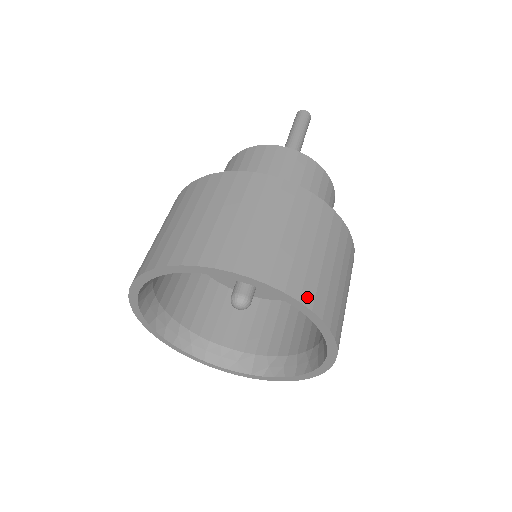
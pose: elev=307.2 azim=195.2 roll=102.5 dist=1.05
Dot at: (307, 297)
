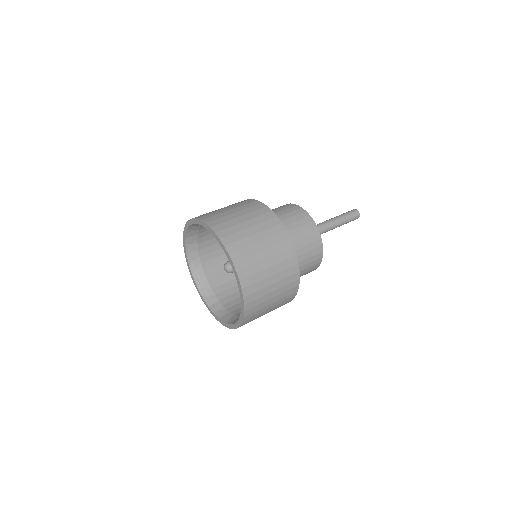
Dot at: (245, 282)
